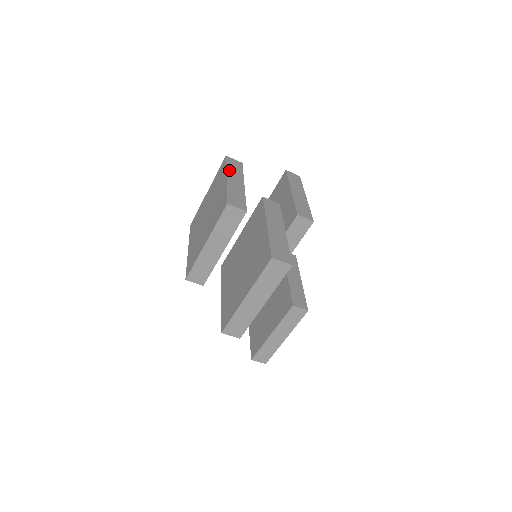
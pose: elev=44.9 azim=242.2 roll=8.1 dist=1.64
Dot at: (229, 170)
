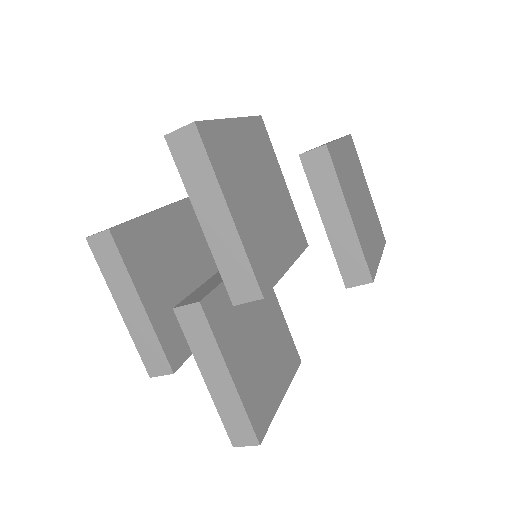
Dot at: (110, 283)
